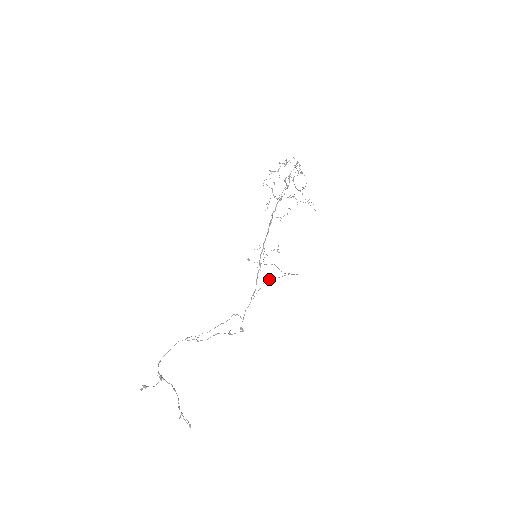
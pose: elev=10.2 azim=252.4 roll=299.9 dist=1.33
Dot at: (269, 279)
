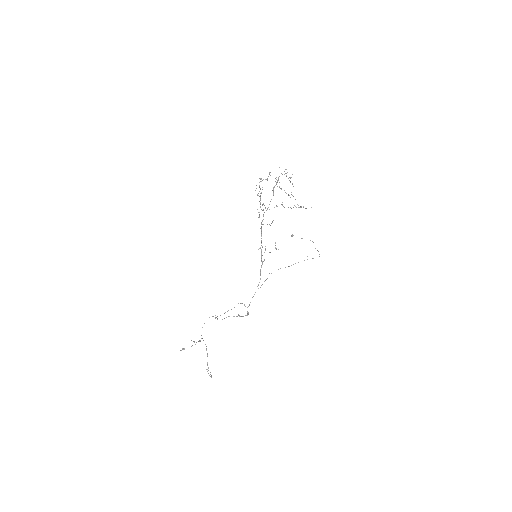
Dot at: occluded
